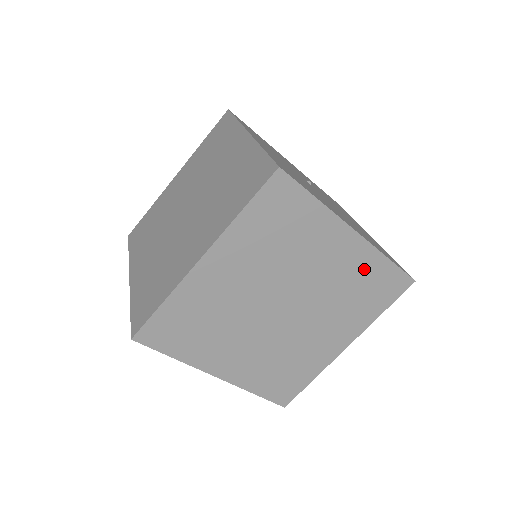
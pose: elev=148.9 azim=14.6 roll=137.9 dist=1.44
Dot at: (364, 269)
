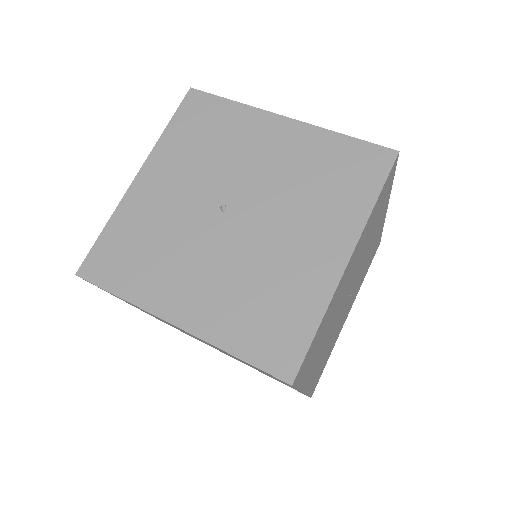
Dot at: occluded
